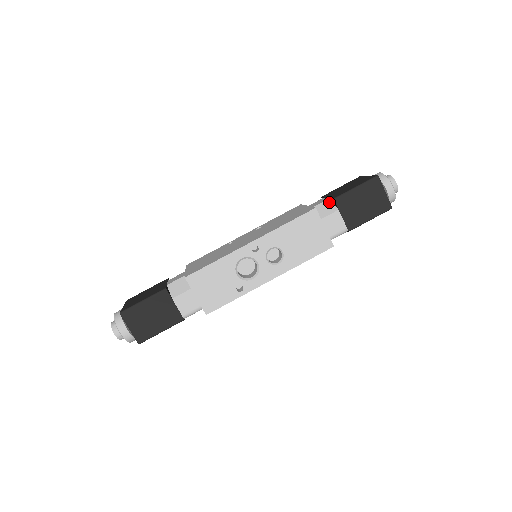
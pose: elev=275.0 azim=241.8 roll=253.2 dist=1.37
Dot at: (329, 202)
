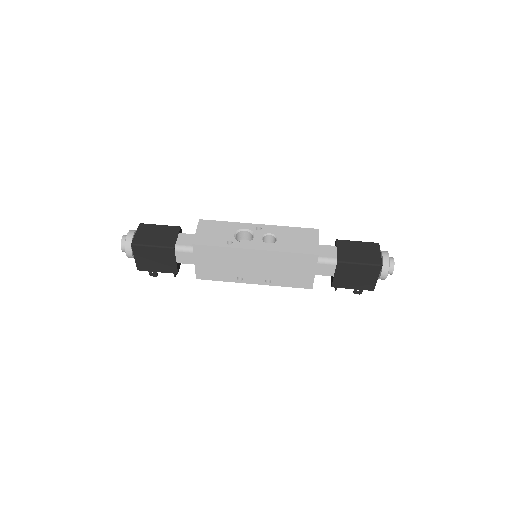
Dot at: occluded
